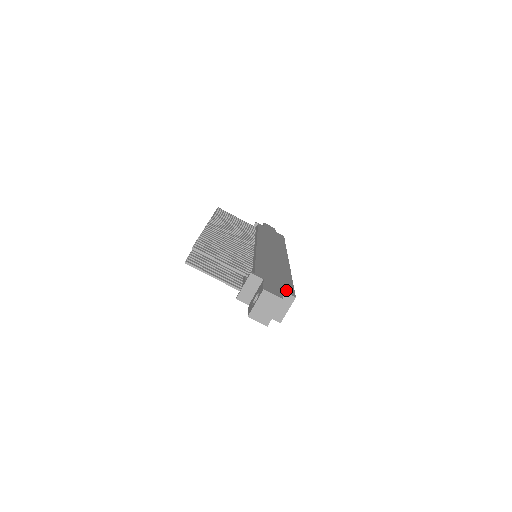
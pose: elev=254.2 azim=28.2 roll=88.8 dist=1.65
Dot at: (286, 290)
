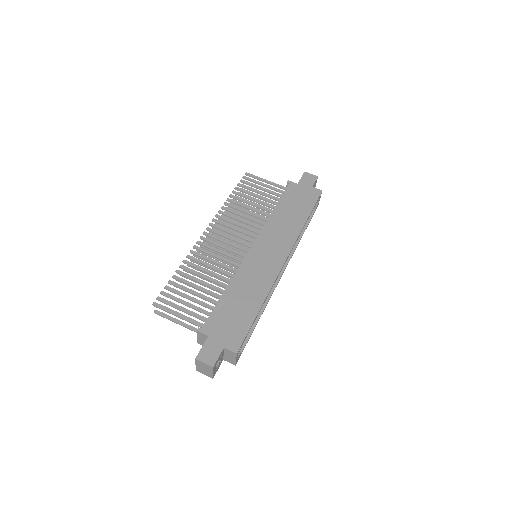
Dot at: (231, 344)
